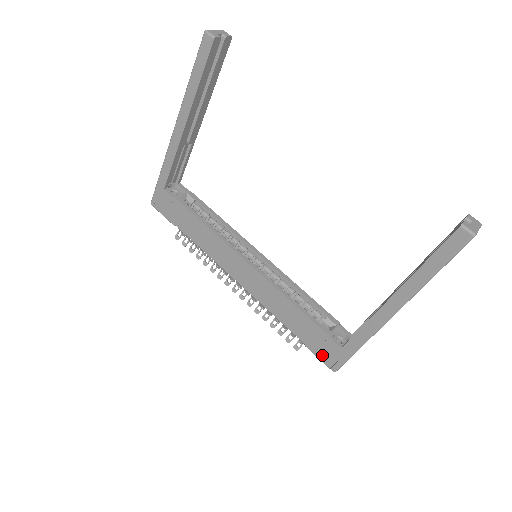
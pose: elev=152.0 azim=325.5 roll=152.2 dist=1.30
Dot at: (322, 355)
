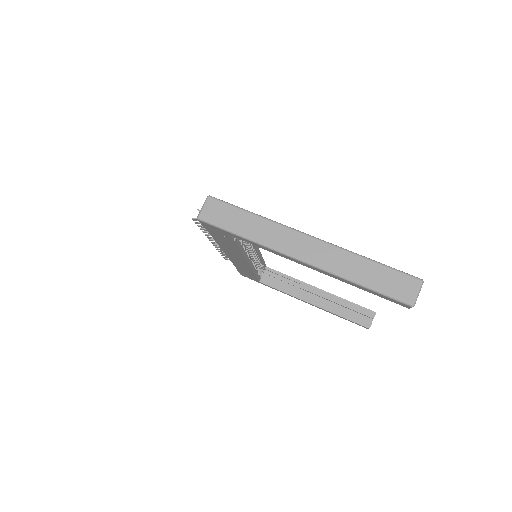
Dot at: (243, 274)
